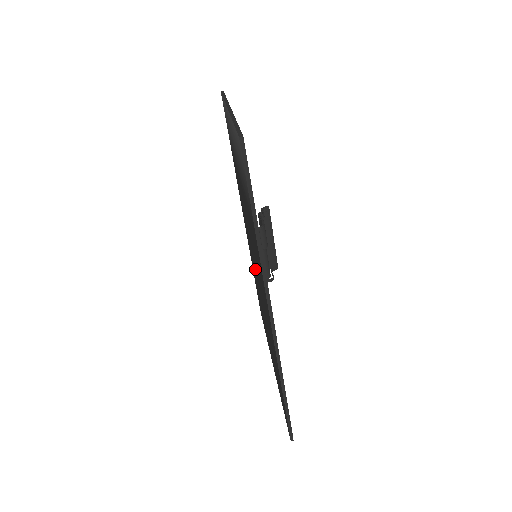
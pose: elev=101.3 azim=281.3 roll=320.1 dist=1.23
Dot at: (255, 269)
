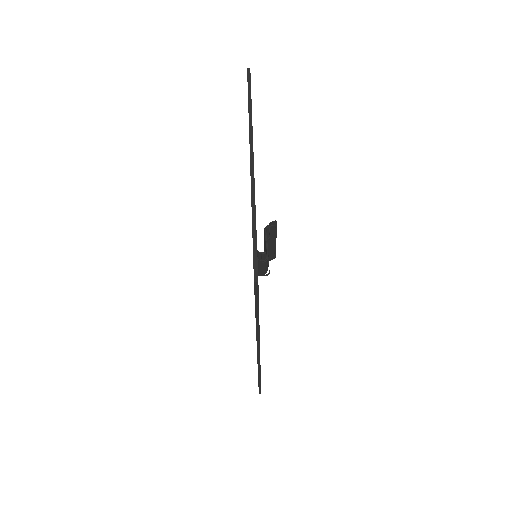
Dot at: occluded
